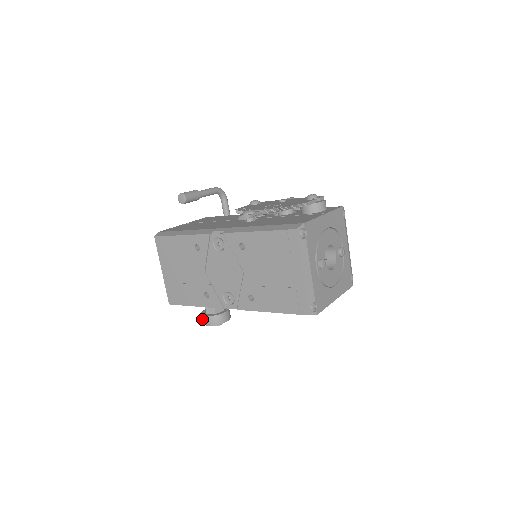
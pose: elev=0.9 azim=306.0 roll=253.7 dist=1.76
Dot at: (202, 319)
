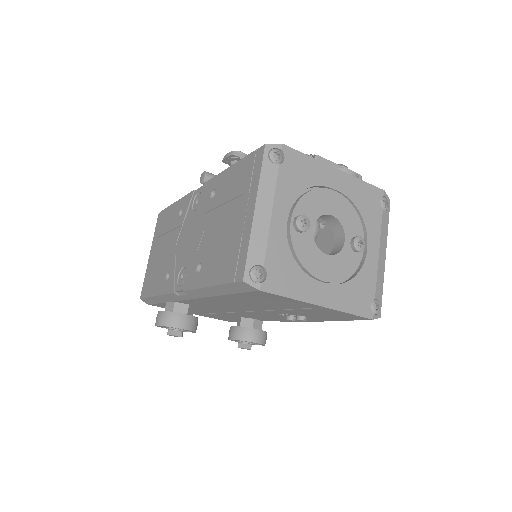
Dot at: (156, 317)
